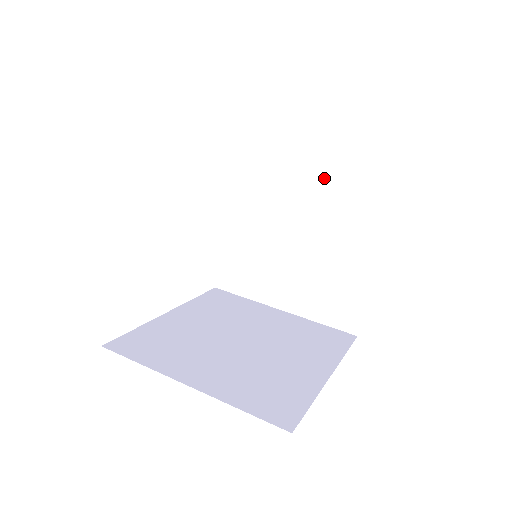
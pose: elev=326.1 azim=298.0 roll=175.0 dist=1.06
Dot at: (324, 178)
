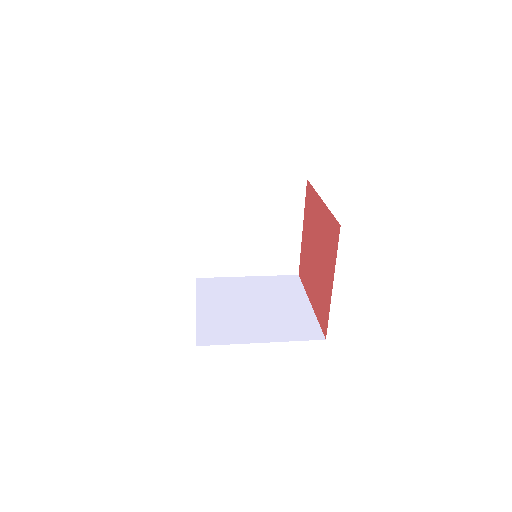
Dot at: (263, 190)
